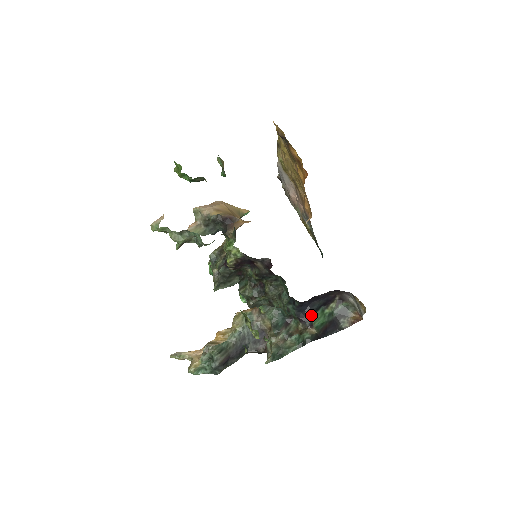
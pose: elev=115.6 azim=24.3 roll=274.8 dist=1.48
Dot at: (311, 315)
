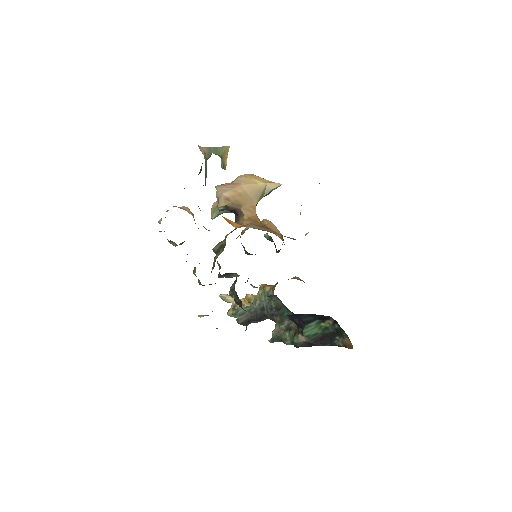
Dot at: (303, 325)
